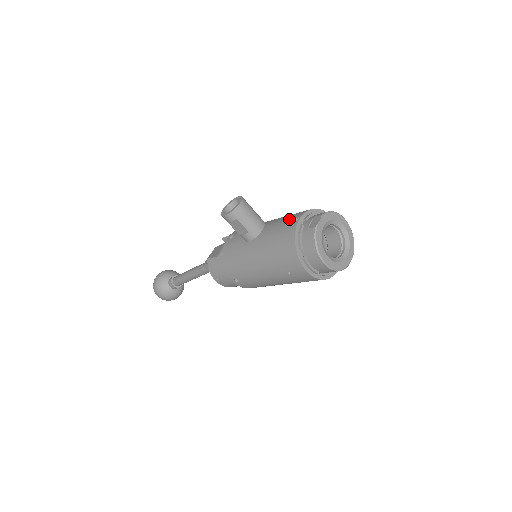
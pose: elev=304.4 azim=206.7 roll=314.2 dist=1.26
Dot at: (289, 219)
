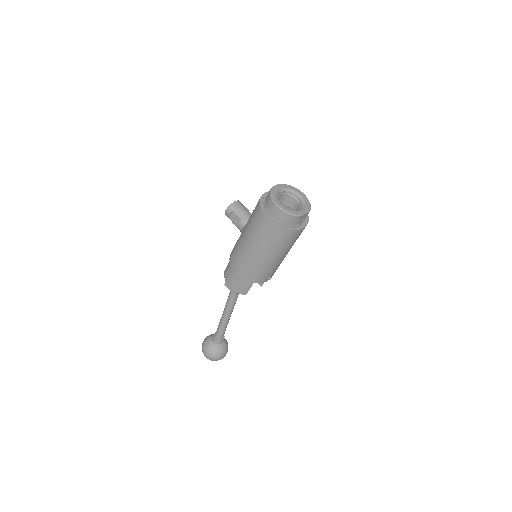
Dot at: occluded
